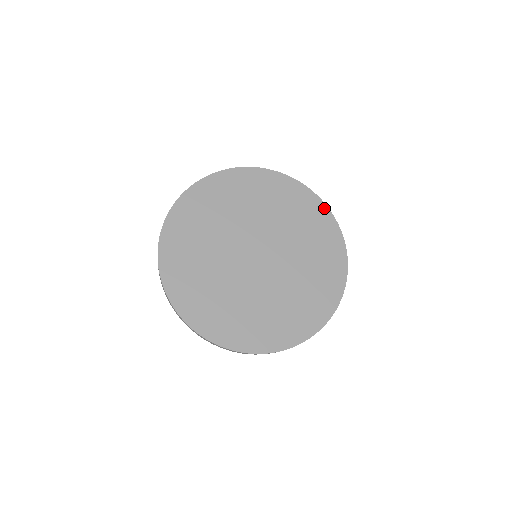
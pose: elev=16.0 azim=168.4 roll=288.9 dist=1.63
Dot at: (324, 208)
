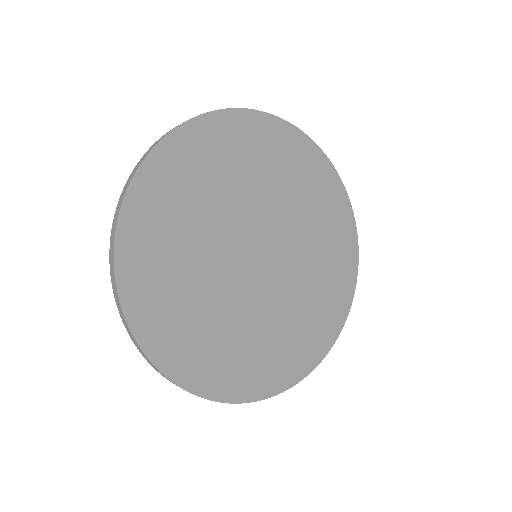
Dot at: (349, 298)
